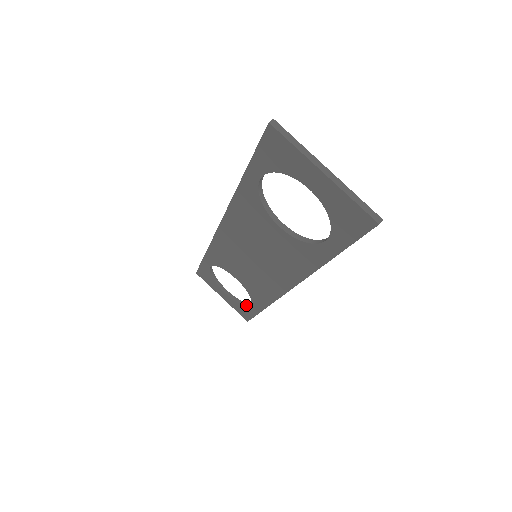
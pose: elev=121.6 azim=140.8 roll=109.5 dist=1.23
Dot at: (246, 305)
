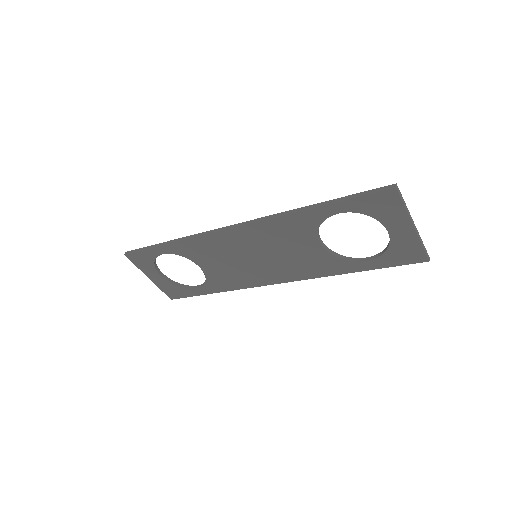
Dot at: (187, 287)
